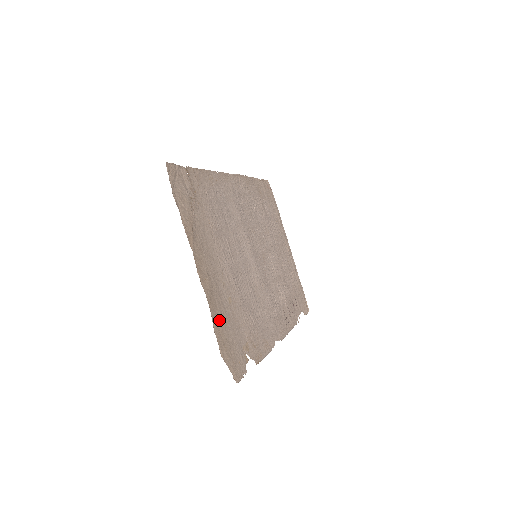
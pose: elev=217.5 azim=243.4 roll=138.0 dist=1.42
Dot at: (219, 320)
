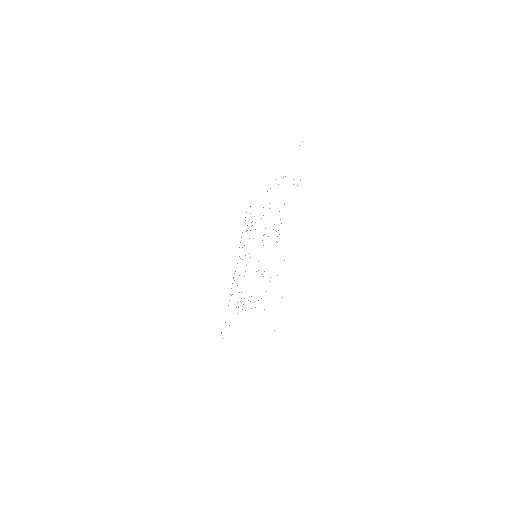
Dot at: occluded
